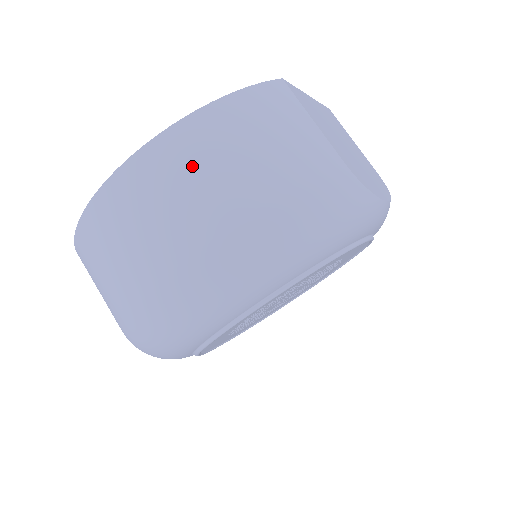
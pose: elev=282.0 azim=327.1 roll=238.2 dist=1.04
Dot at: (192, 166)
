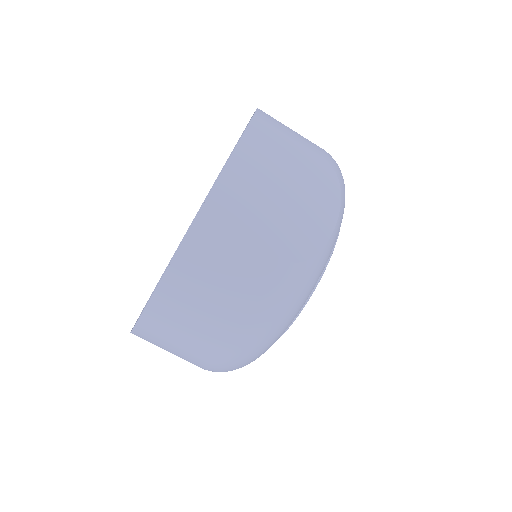
Dot at: (180, 322)
